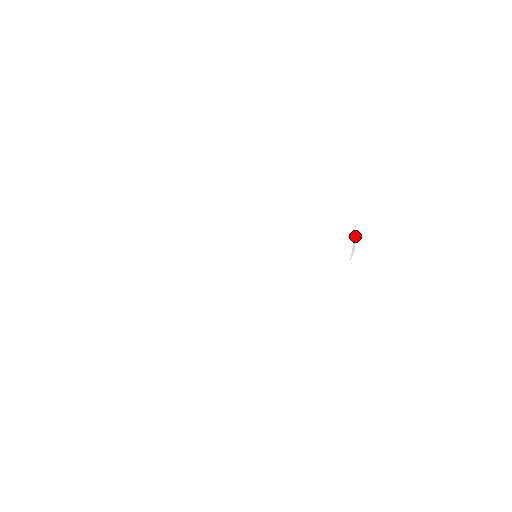
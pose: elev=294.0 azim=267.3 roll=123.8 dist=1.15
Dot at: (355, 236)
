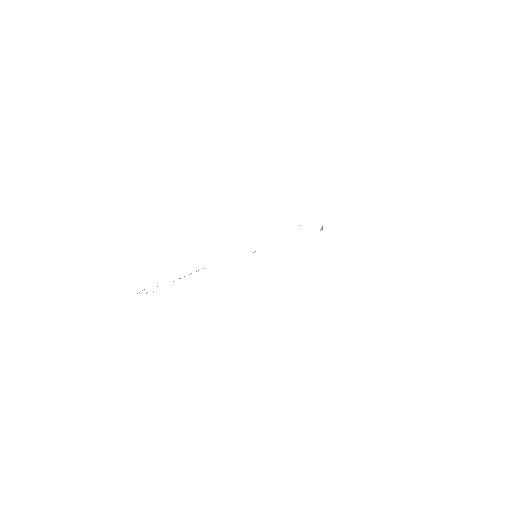
Dot at: (322, 227)
